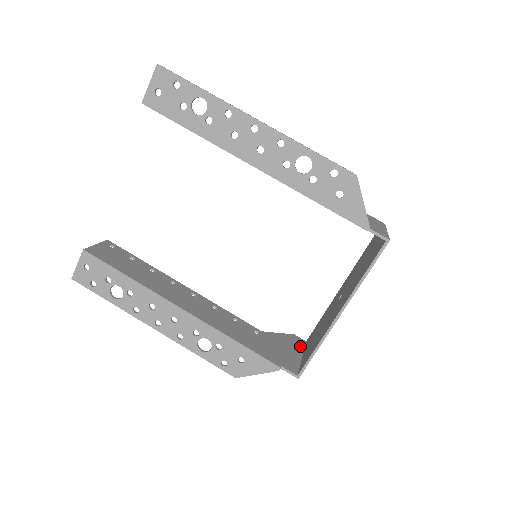
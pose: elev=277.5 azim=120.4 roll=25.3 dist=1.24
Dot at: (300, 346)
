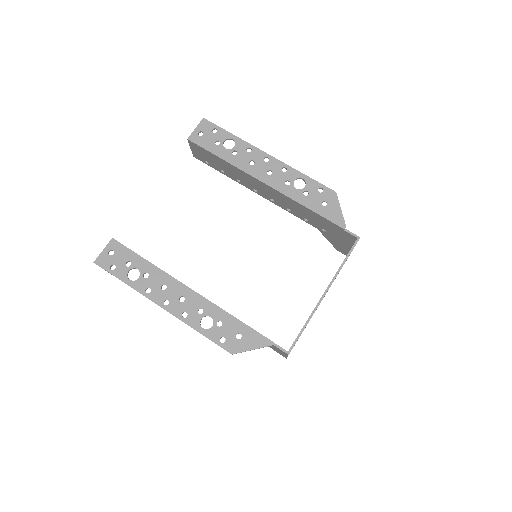
Dot at: occluded
